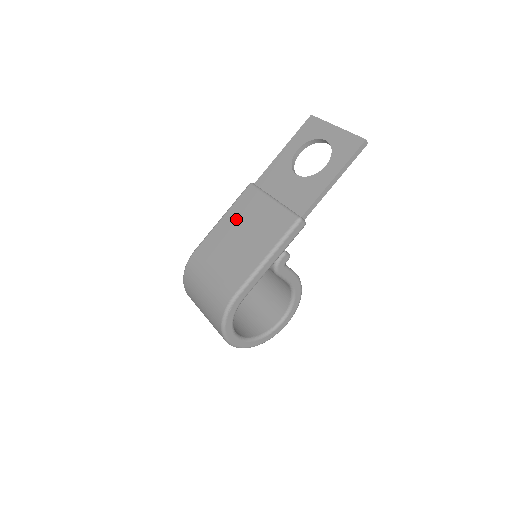
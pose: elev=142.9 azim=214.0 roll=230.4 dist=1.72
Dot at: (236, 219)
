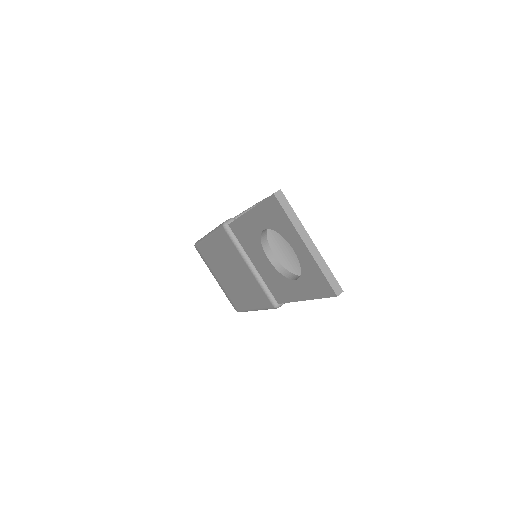
Dot at: (221, 252)
